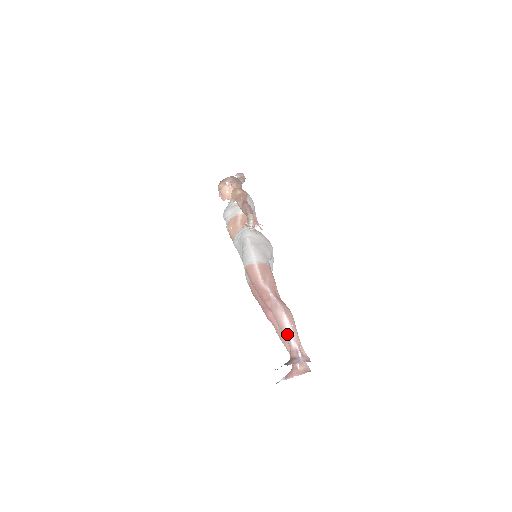
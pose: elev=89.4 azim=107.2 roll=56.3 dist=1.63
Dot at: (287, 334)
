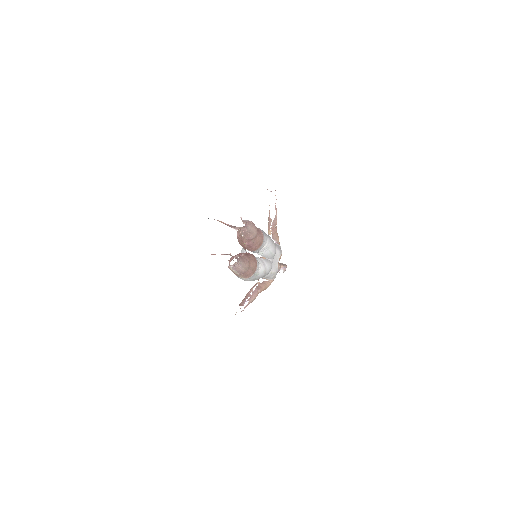
Dot at: occluded
